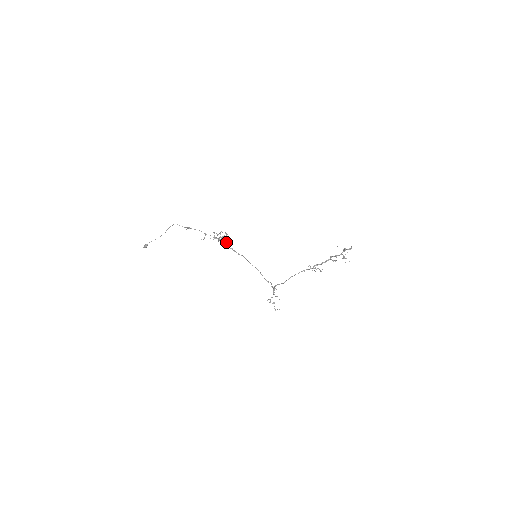
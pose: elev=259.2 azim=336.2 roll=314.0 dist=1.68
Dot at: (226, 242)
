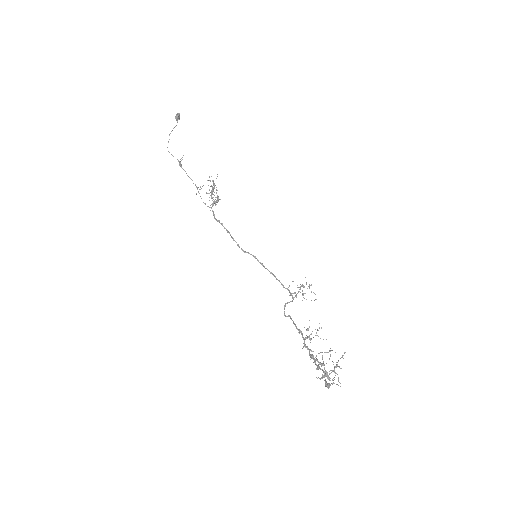
Dot at: (218, 220)
